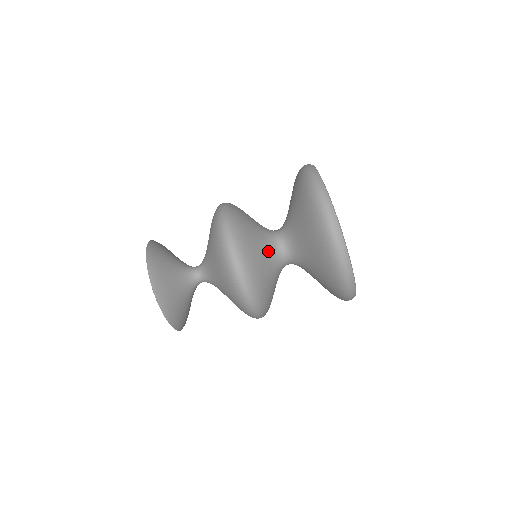
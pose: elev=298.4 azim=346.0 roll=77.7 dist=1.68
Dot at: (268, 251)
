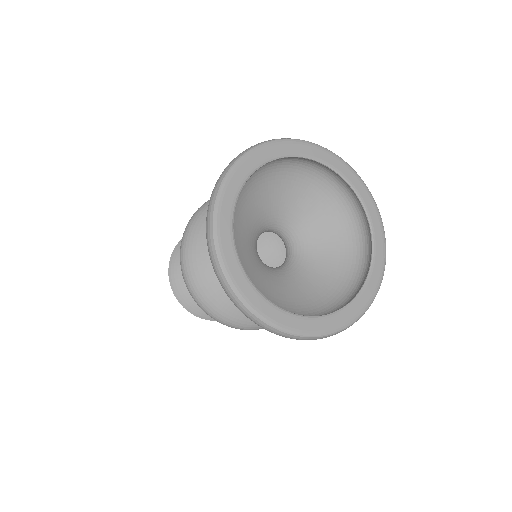
Dot at: occluded
